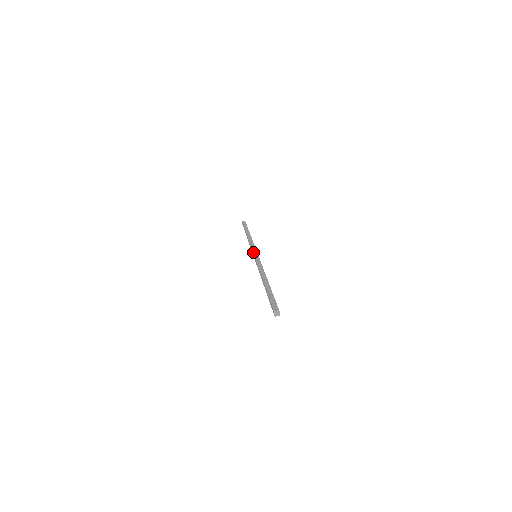
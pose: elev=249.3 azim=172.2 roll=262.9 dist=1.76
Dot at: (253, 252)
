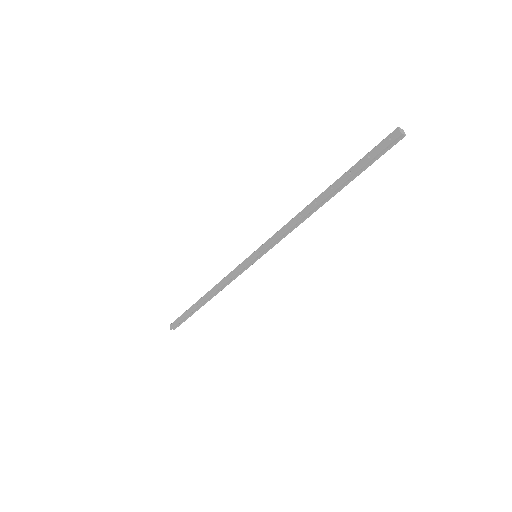
Dot at: occluded
